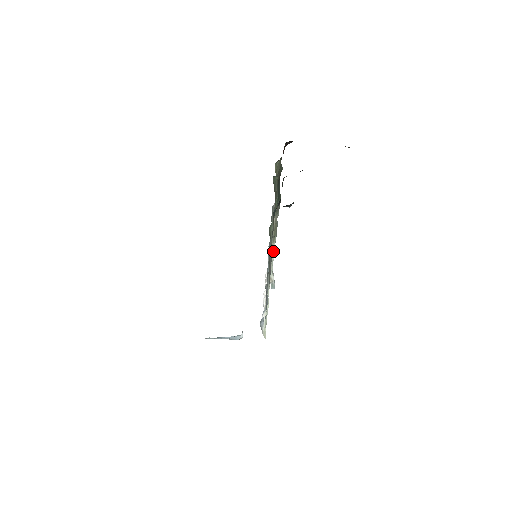
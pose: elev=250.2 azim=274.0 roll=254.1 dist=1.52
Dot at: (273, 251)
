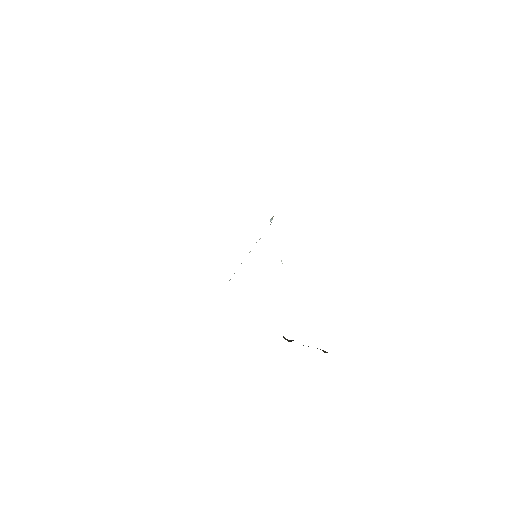
Dot at: occluded
